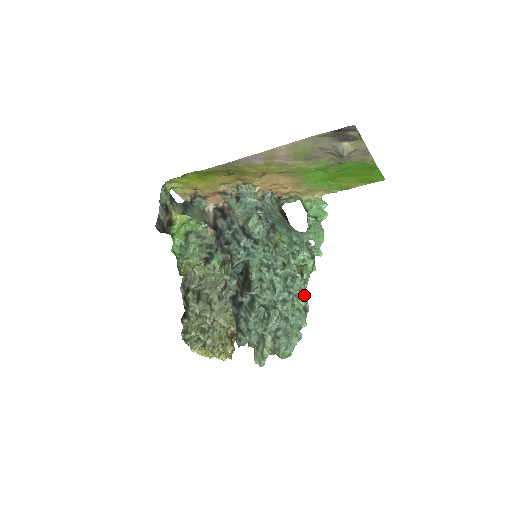
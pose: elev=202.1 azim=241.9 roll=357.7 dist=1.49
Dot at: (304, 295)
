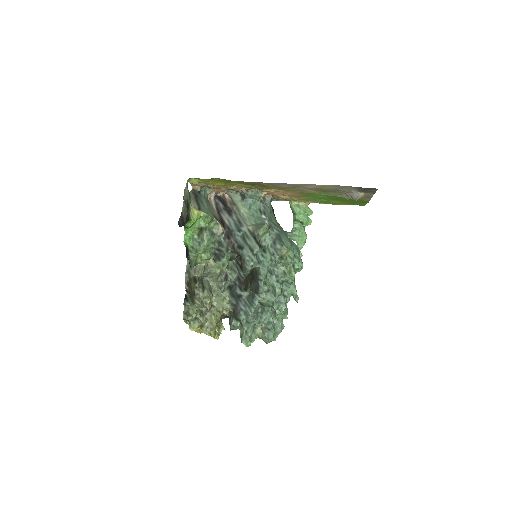
Dot at: (296, 300)
